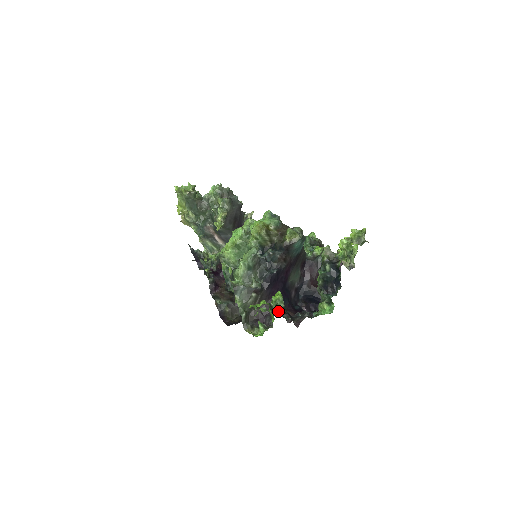
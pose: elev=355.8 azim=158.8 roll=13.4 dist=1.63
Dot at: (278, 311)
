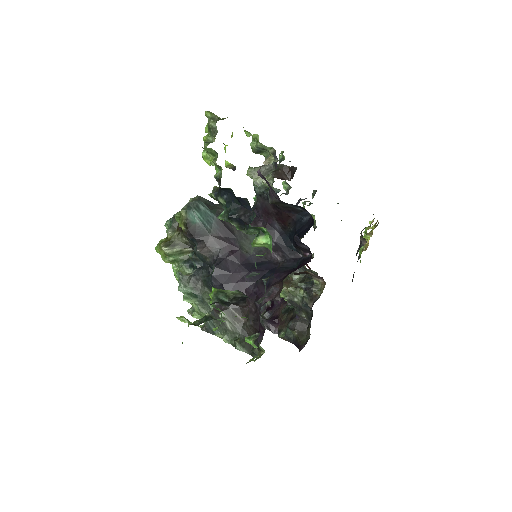
Dot at: occluded
